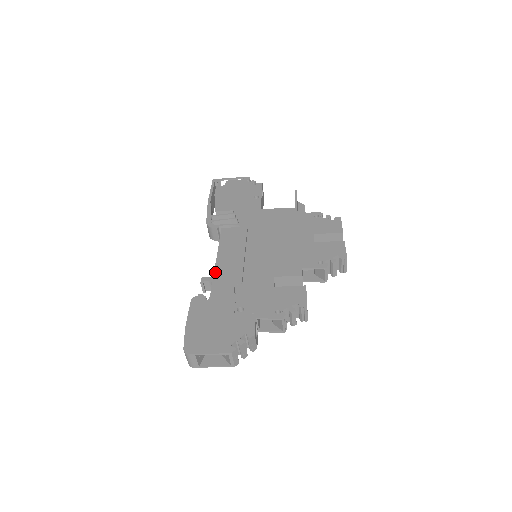
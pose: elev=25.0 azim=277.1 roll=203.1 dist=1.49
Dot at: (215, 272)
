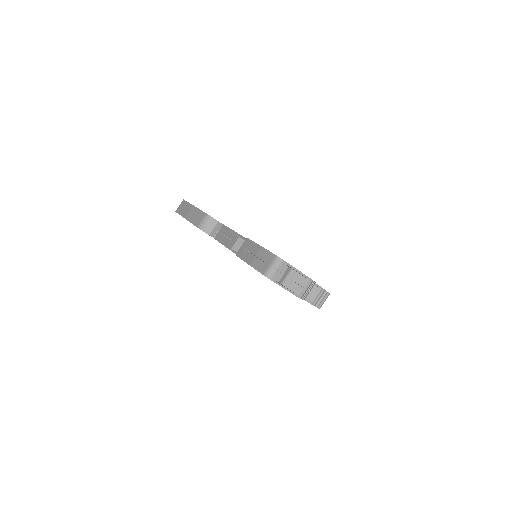
Dot at: occluded
